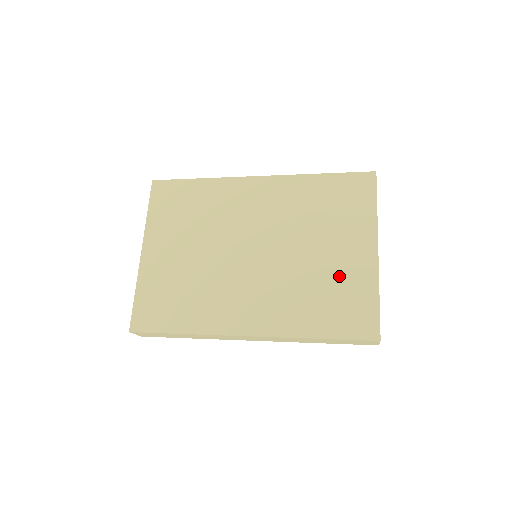
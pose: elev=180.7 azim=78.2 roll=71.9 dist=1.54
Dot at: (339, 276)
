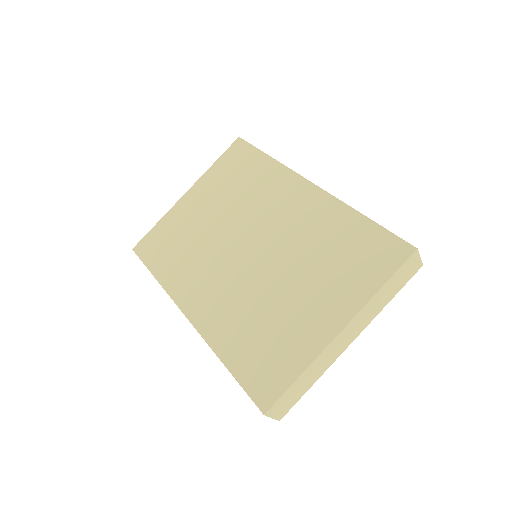
Dot at: (288, 326)
